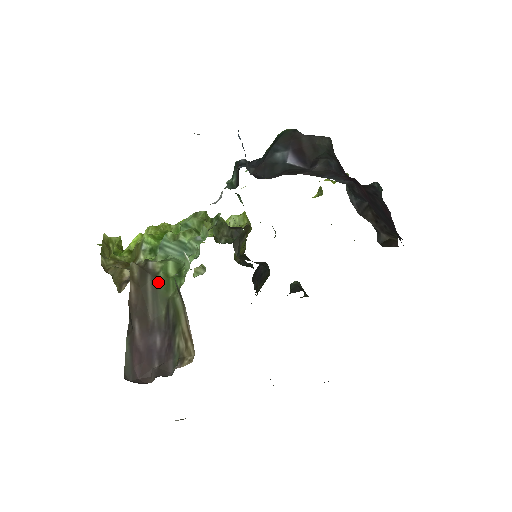
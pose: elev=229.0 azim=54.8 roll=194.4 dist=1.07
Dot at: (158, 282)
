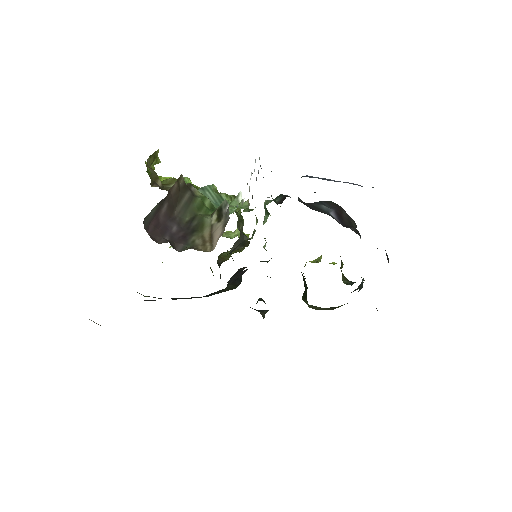
Dot at: (195, 200)
